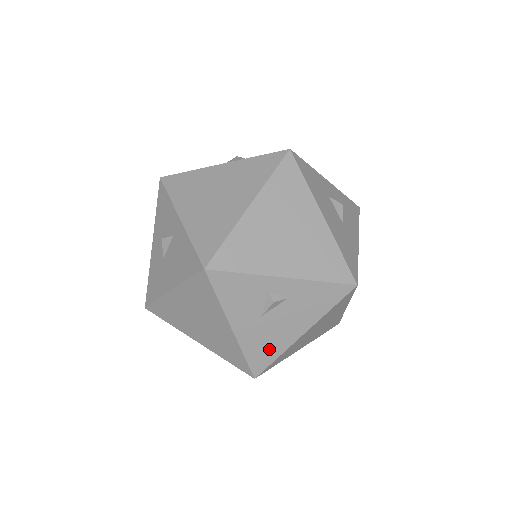
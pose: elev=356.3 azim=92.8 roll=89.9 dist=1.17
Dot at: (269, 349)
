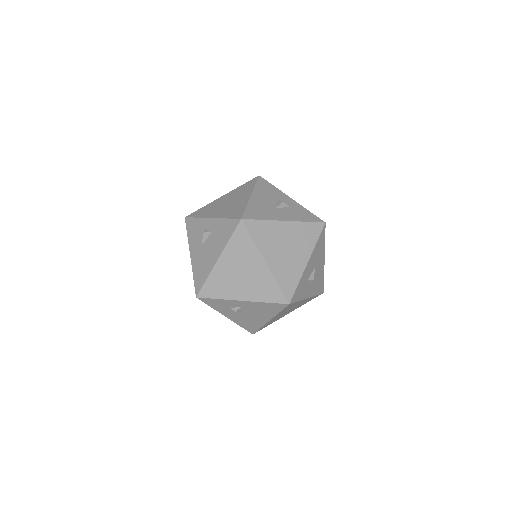
Dot at: (203, 272)
